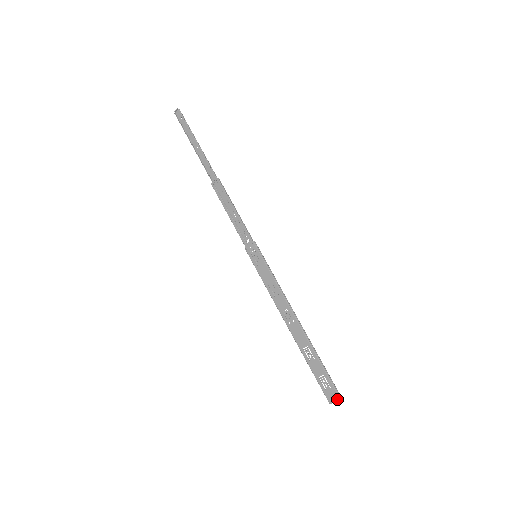
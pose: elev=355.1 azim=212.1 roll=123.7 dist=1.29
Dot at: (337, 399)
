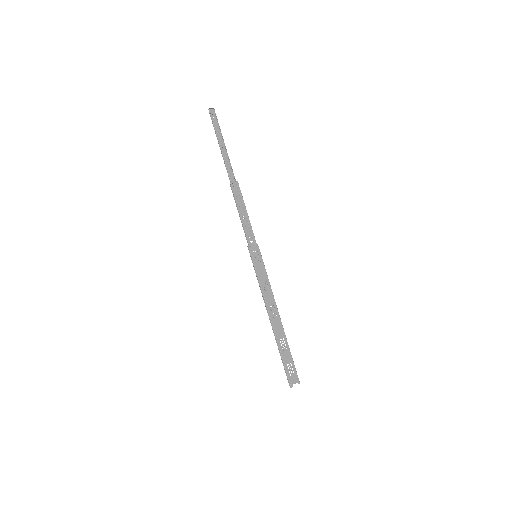
Dot at: (298, 383)
